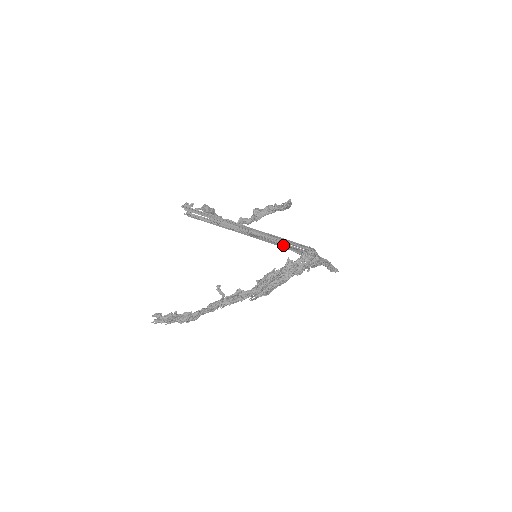
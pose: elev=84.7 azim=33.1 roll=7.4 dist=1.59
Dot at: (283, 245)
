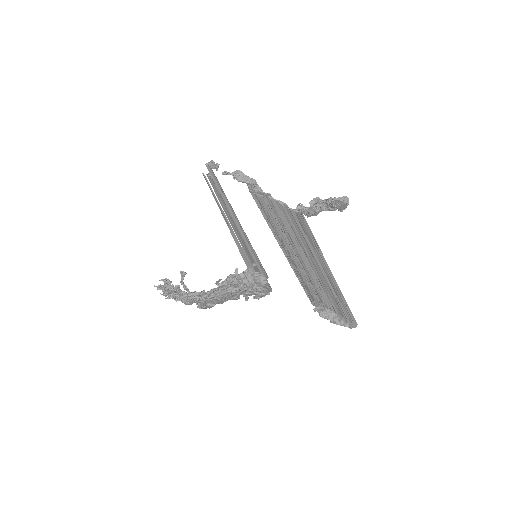
Dot at: (241, 249)
